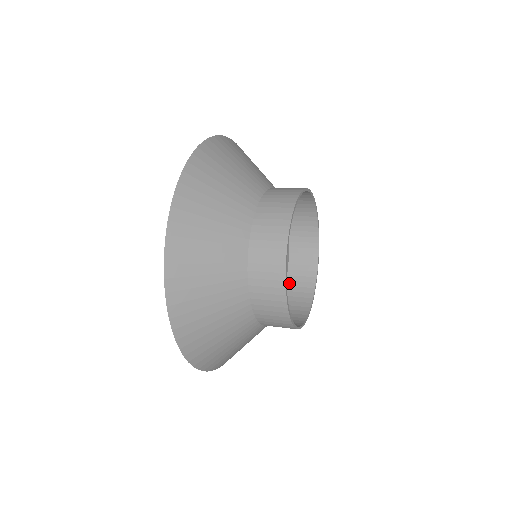
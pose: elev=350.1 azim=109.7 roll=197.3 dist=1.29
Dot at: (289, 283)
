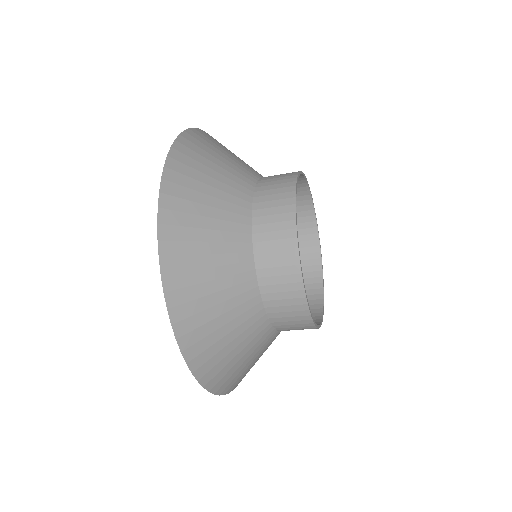
Dot at: occluded
